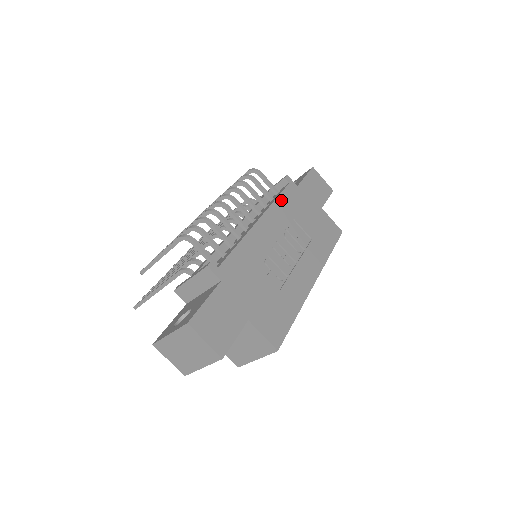
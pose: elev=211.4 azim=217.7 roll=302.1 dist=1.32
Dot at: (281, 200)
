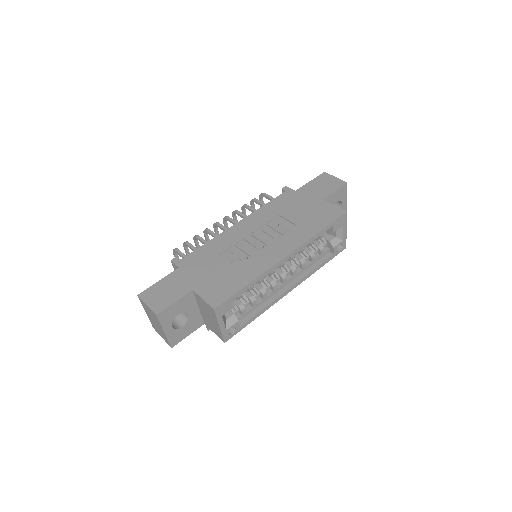
Dot at: (269, 205)
